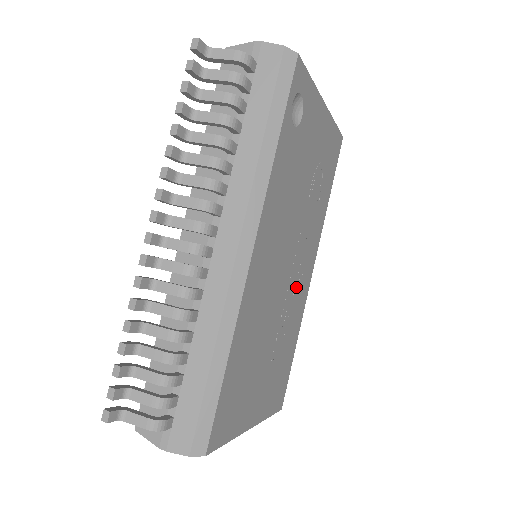
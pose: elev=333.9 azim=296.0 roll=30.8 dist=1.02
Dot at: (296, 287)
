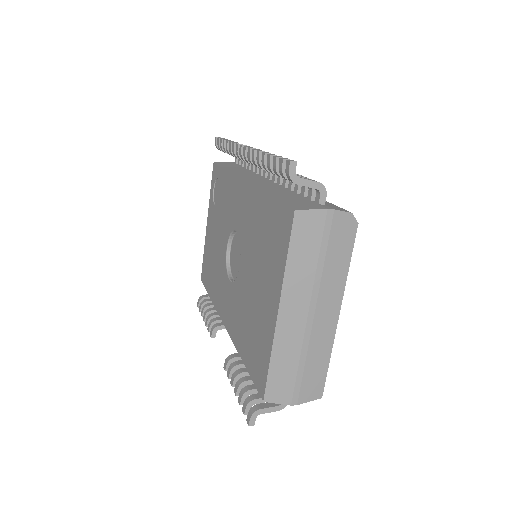
Dot at: occluded
